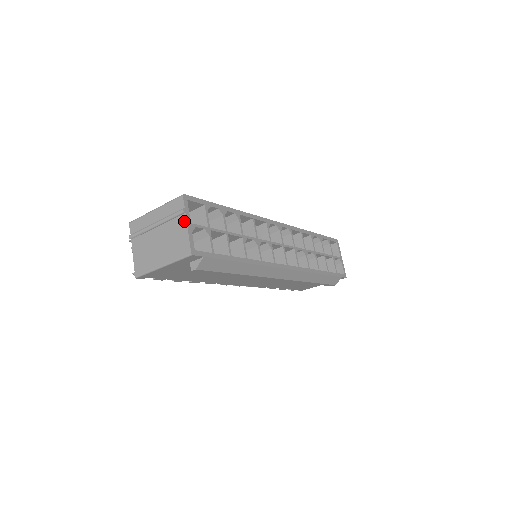
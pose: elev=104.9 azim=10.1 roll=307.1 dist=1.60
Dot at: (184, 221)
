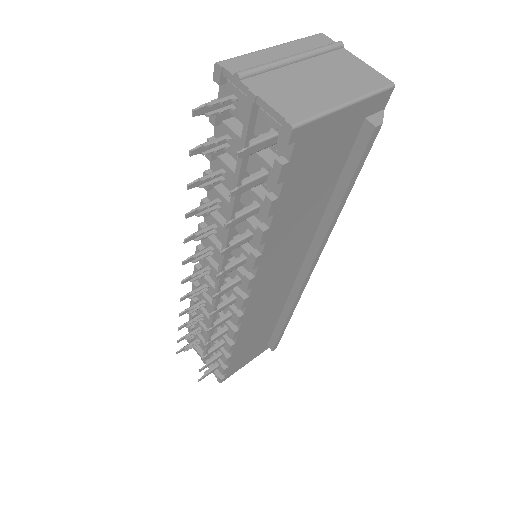
Dot at: (349, 54)
